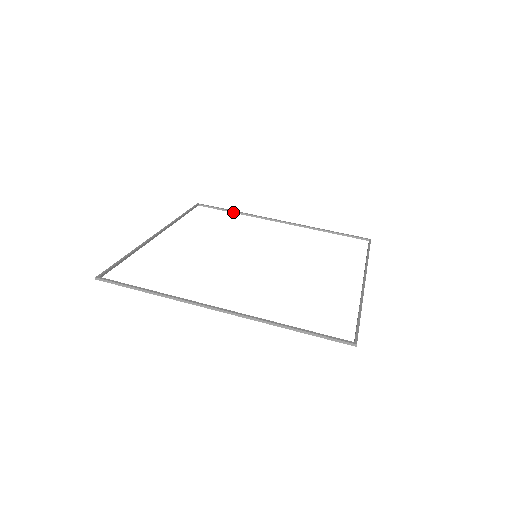
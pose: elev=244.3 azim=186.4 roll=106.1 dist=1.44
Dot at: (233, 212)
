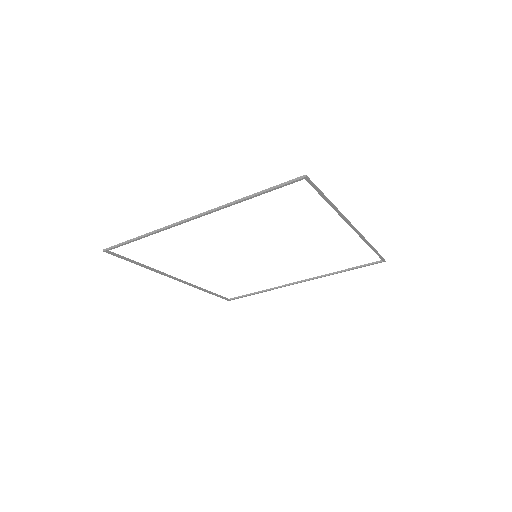
Dot at: (258, 292)
